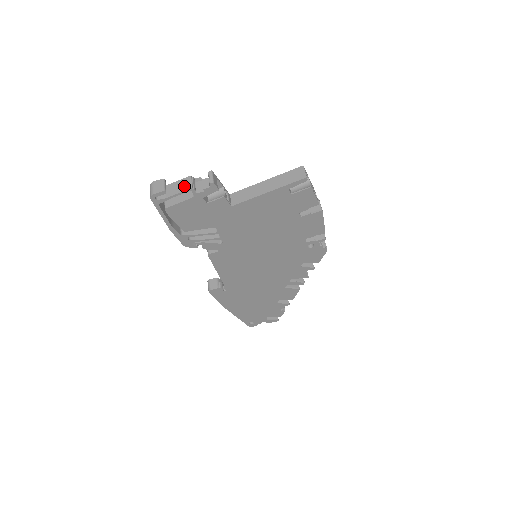
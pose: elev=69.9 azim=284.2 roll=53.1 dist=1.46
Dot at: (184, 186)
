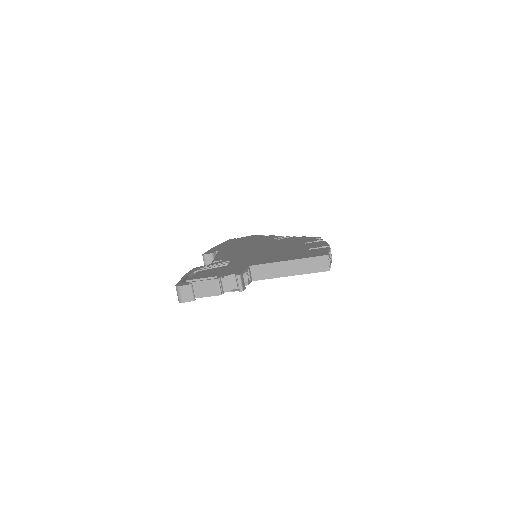
Dot at: (212, 290)
